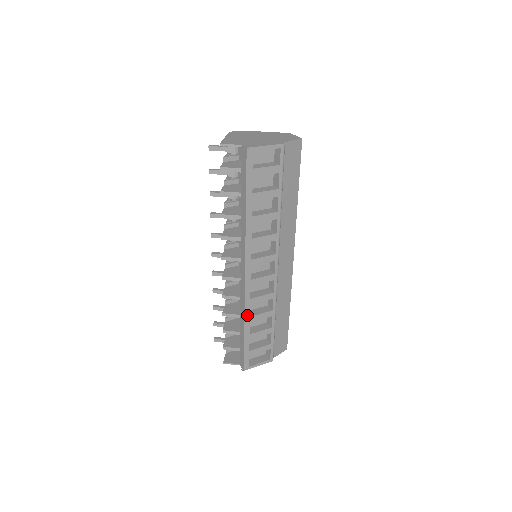
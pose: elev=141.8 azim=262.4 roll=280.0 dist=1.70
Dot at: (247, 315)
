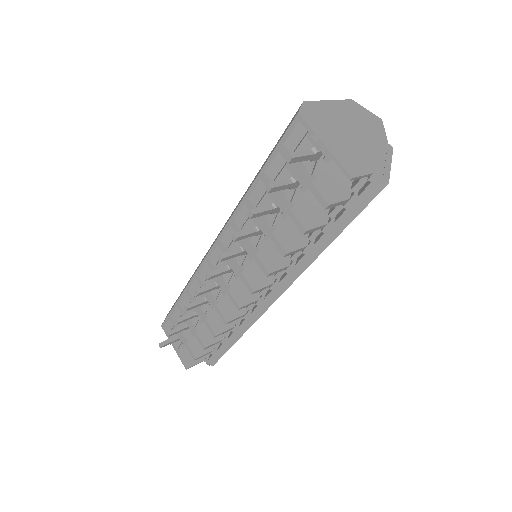
Dot at: (248, 327)
